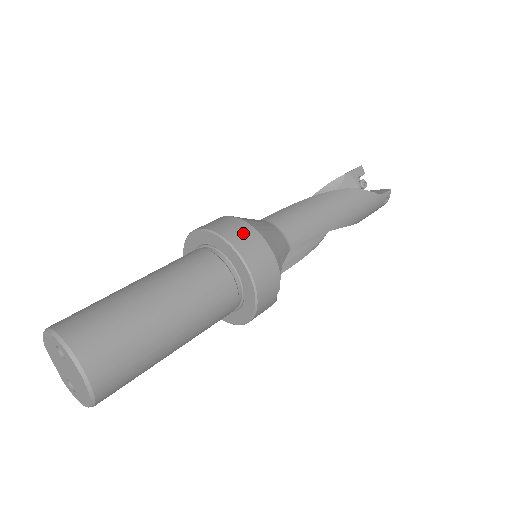
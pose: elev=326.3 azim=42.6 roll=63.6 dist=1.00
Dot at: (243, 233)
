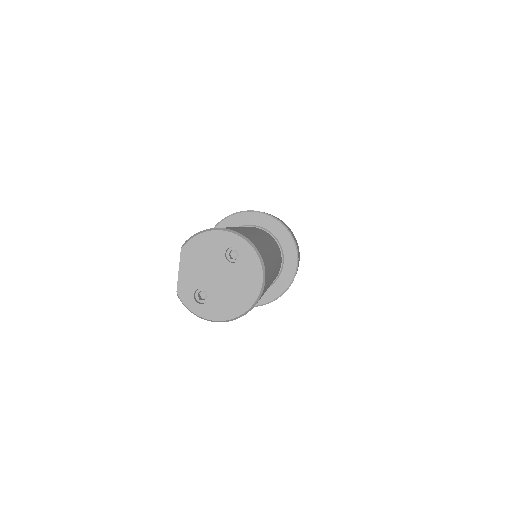
Dot at: (289, 229)
